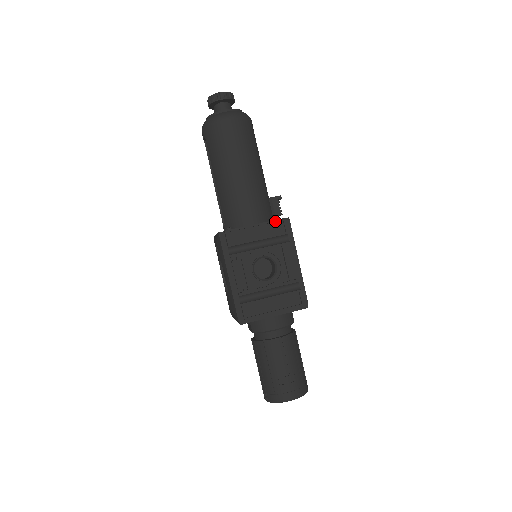
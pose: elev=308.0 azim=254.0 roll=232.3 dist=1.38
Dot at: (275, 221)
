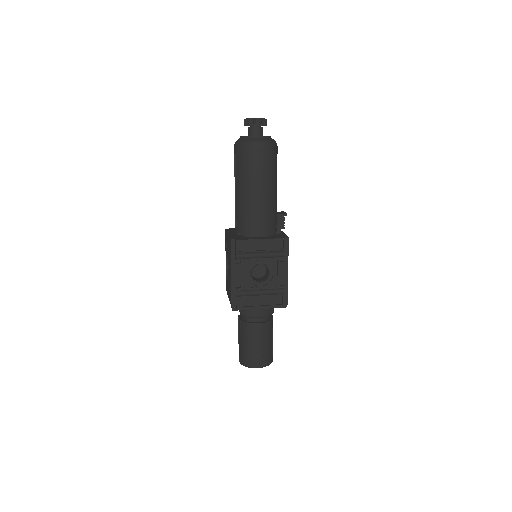
Dot at: (277, 239)
